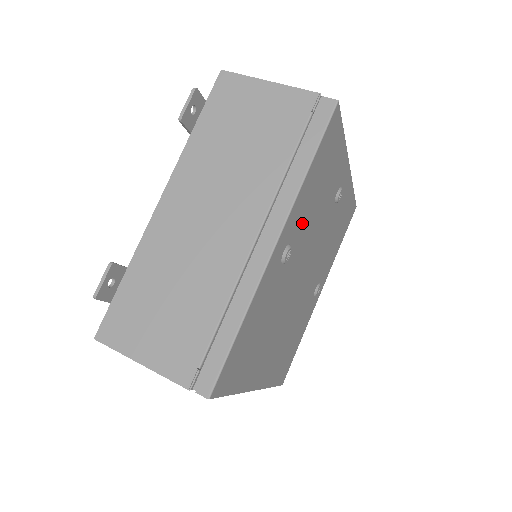
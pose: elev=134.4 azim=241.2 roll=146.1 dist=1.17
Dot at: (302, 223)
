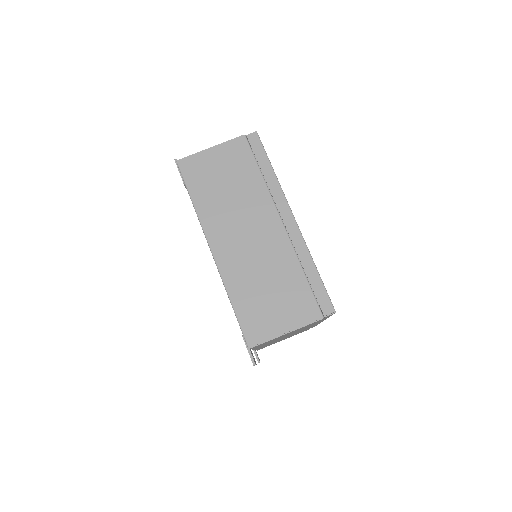
Dot at: occluded
